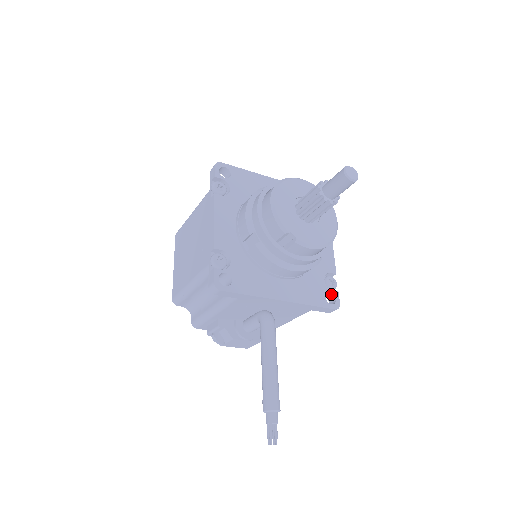
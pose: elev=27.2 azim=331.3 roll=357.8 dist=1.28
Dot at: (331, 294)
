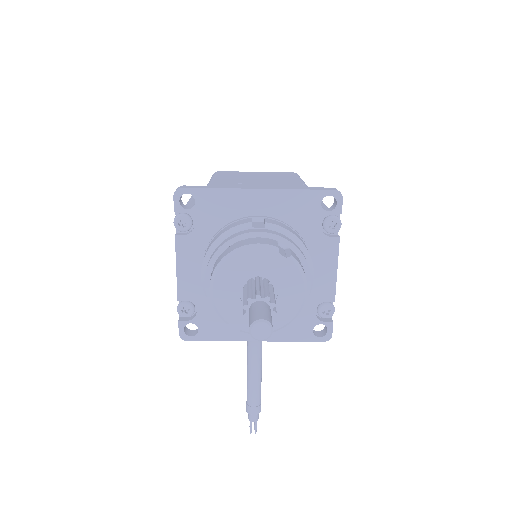
Dot at: (323, 324)
